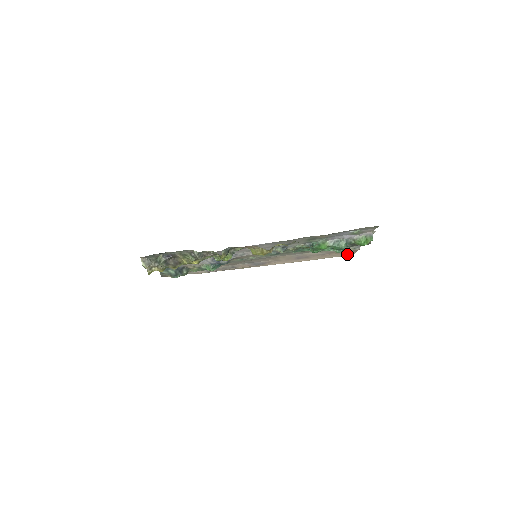
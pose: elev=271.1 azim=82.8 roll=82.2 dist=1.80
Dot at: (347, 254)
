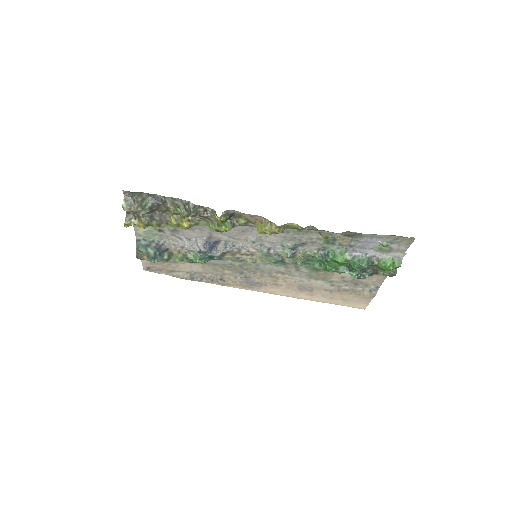
Dot at: (358, 303)
